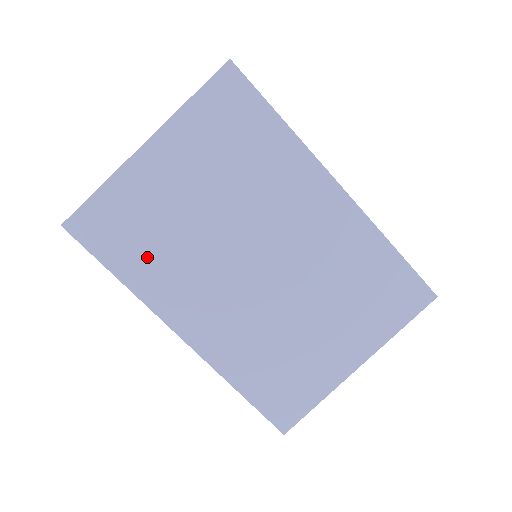
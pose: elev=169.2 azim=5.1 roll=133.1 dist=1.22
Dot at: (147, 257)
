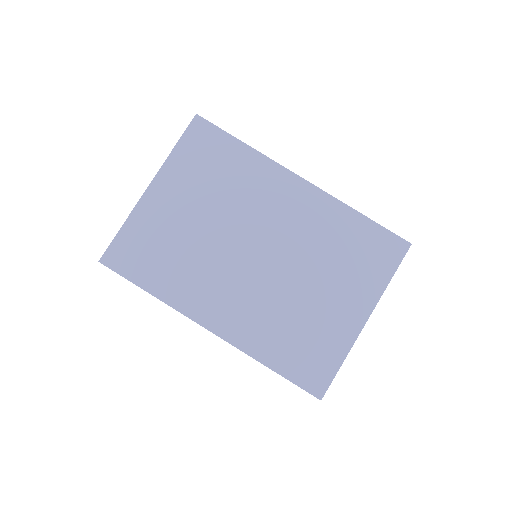
Dot at: (168, 270)
